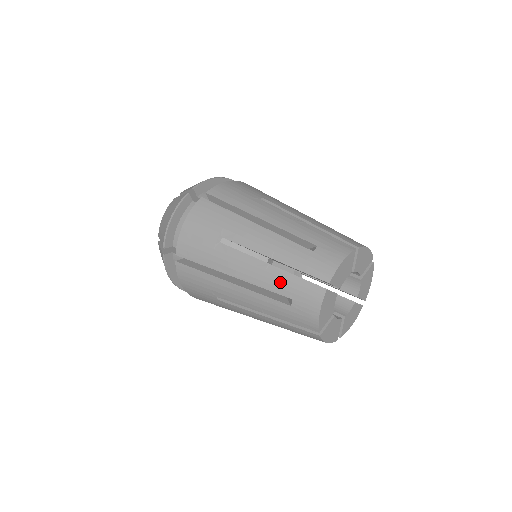
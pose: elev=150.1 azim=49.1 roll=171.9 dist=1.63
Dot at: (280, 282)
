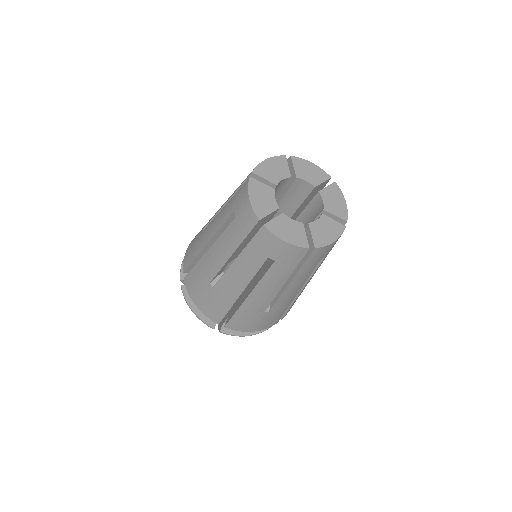
Dot at: (227, 209)
